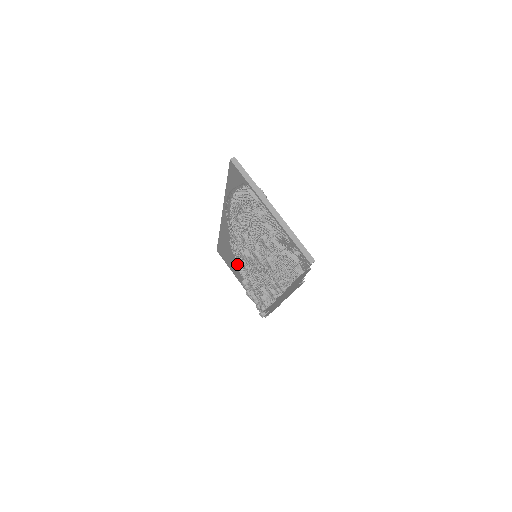
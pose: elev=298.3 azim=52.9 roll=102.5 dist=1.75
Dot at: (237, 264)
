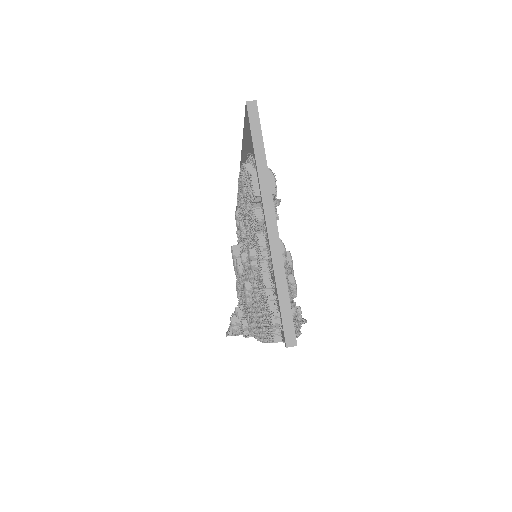
Dot at: occluded
